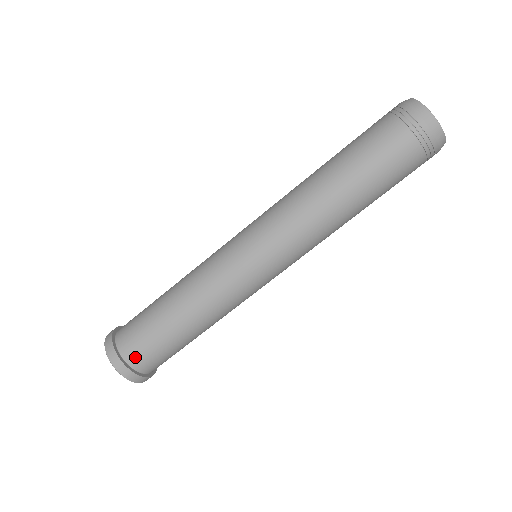
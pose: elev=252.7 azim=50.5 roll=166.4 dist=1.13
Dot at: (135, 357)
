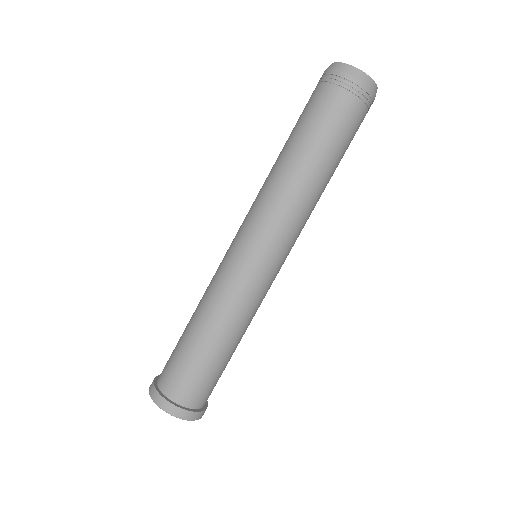
Dot at: (185, 396)
